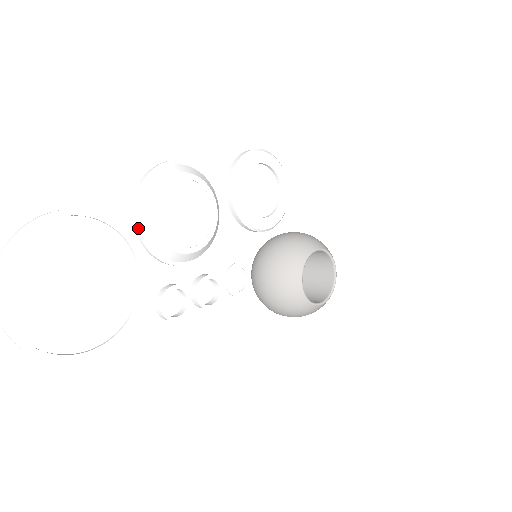
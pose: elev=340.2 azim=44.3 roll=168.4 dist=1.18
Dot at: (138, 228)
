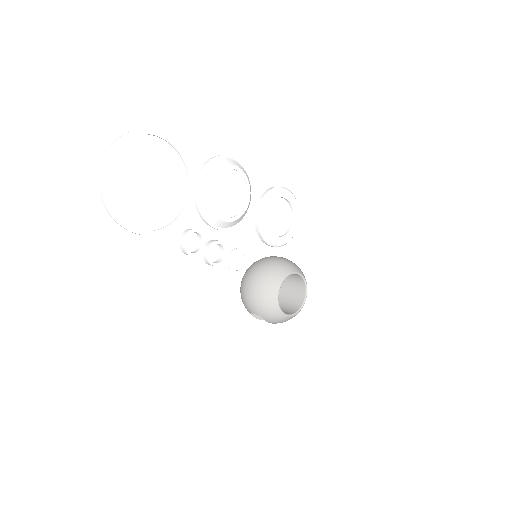
Dot at: (198, 181)
